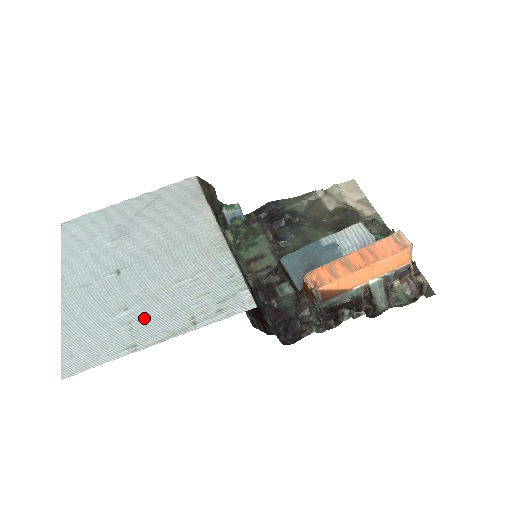
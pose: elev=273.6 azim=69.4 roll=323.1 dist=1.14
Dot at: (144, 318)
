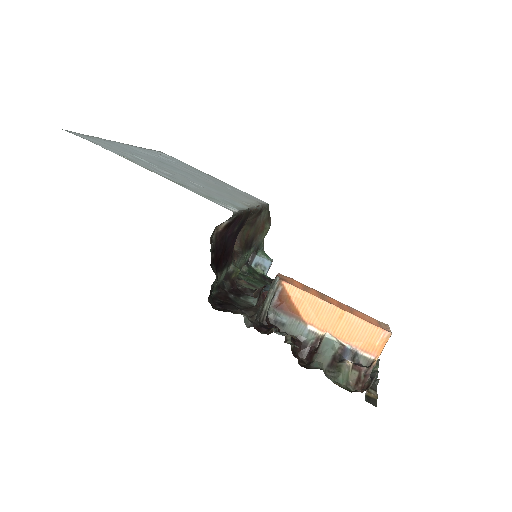
Dot at: (152, 166)
